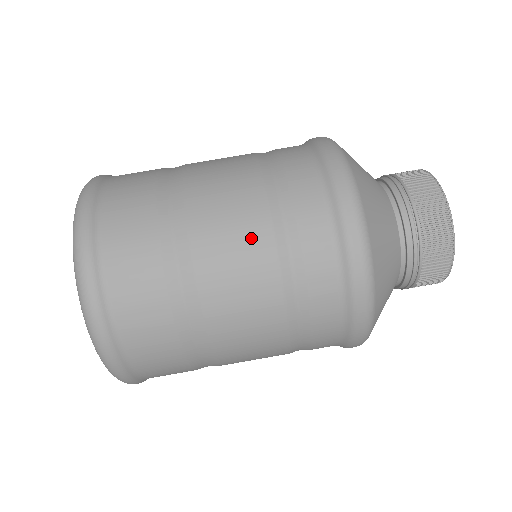
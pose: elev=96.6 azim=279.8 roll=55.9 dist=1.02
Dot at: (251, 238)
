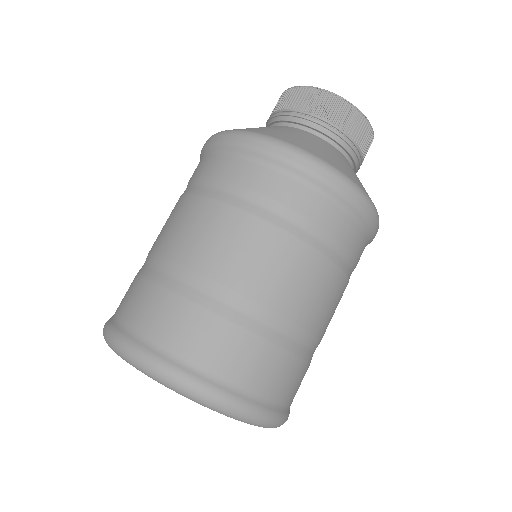
Dot at: (176, 210)
